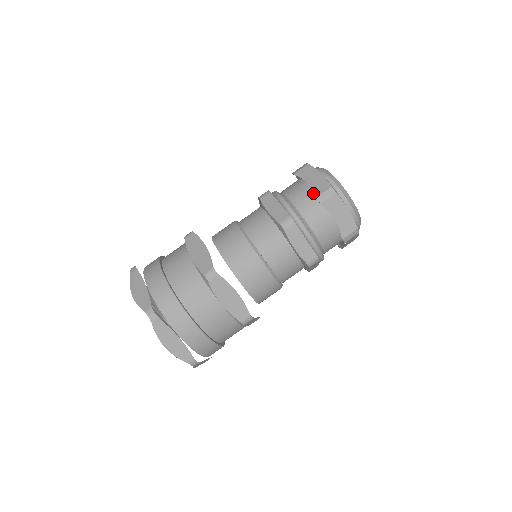
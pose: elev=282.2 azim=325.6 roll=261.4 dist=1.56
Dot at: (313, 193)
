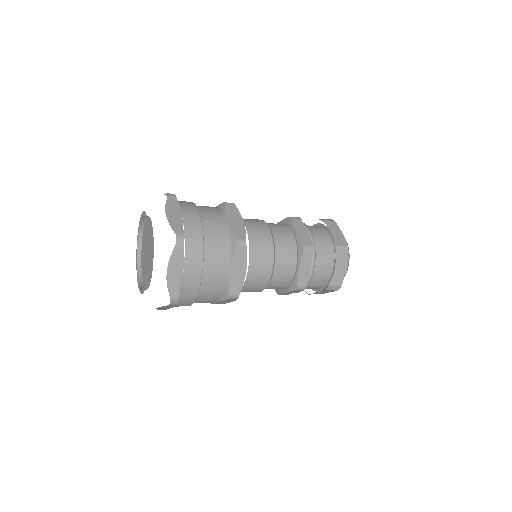
Dot at: (330, 275)
